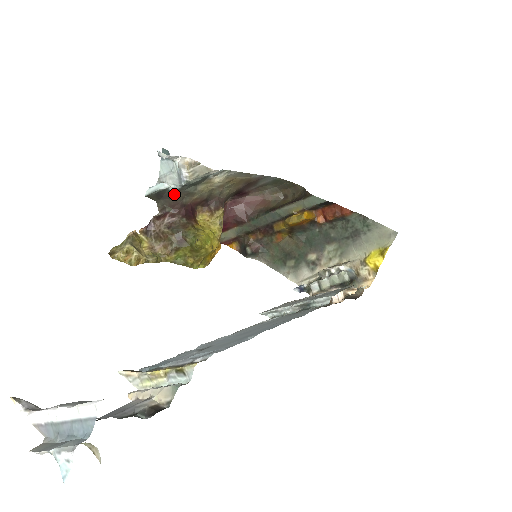
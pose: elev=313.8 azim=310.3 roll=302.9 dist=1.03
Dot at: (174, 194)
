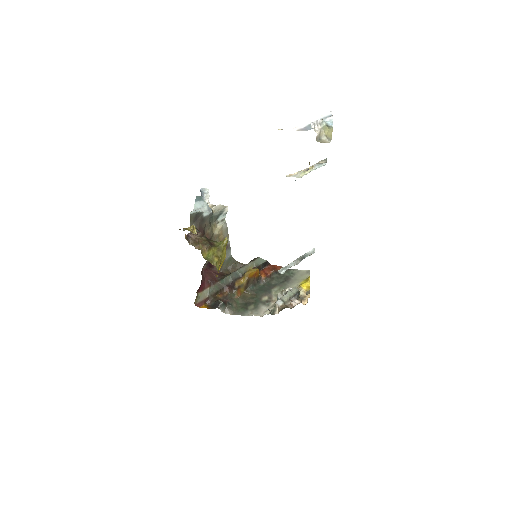
Dot at: (203, 220)
